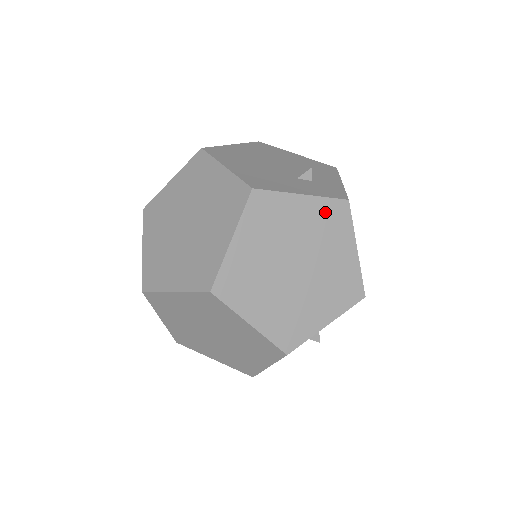
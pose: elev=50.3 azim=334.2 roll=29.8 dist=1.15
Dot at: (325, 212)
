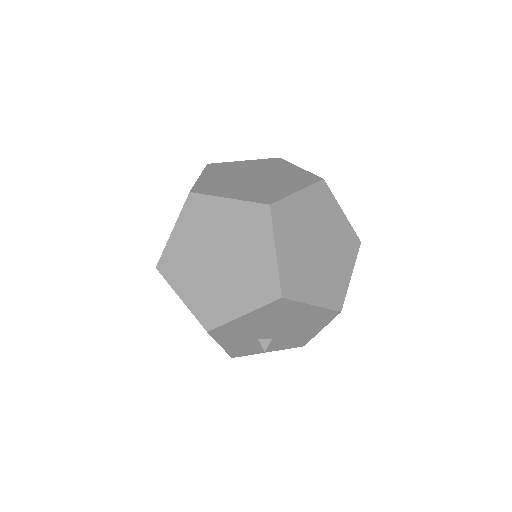
Dot at: (348, 234)
